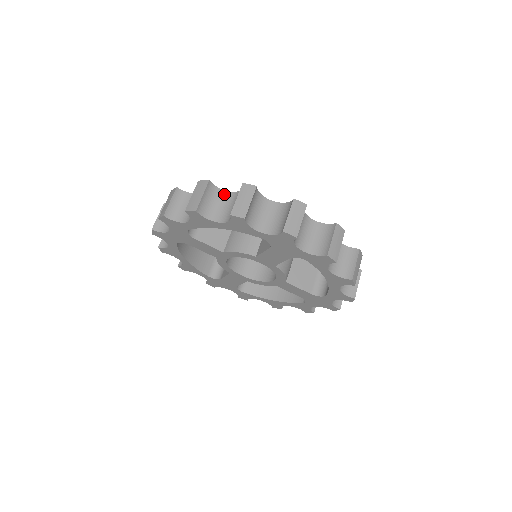
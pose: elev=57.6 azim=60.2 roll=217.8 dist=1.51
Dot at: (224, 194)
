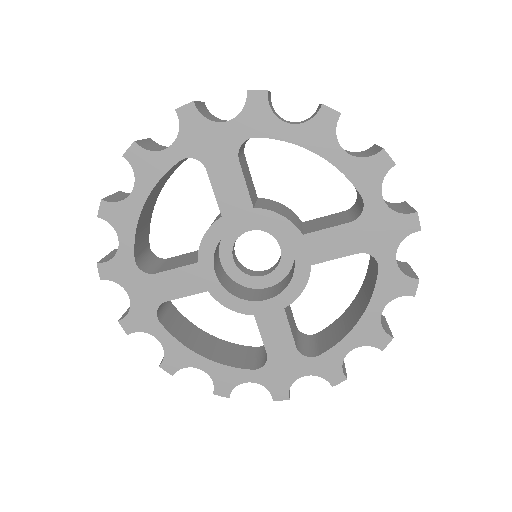
Dot at: occluded
